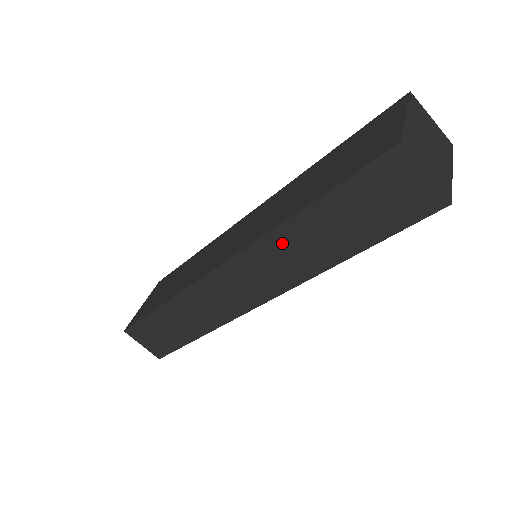
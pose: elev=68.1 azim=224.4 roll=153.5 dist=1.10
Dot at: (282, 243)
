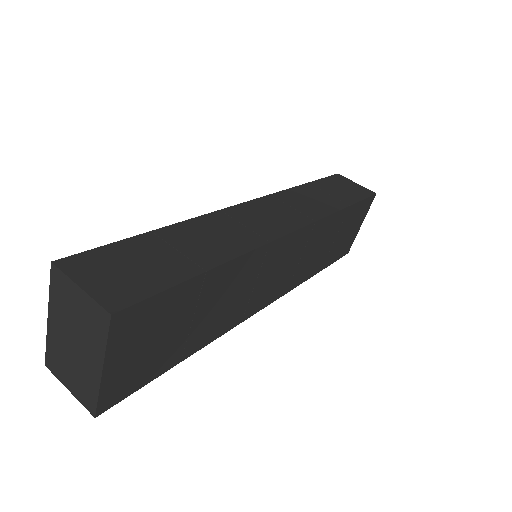
Dot at: (297, 196)
